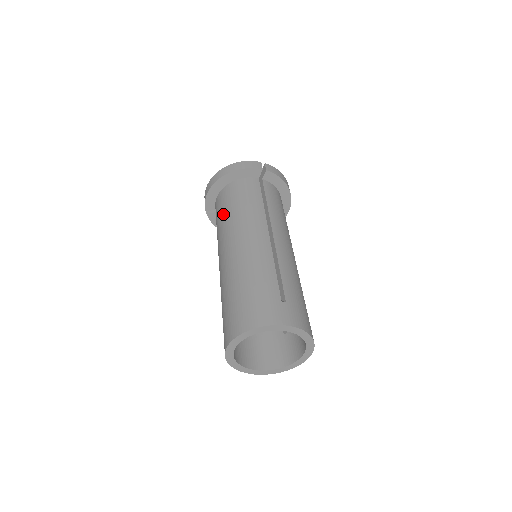
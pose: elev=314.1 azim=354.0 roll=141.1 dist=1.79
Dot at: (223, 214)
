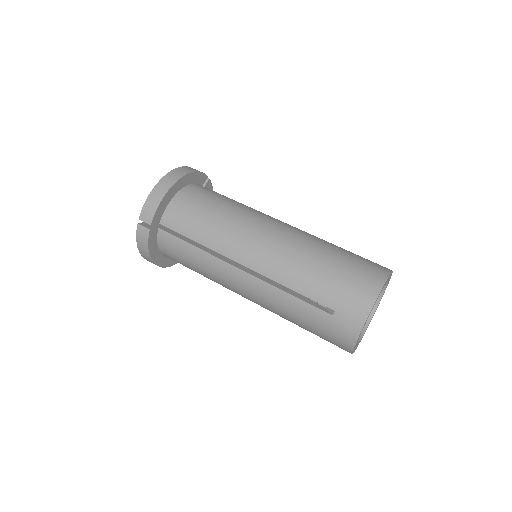
Dot at: (213, 213)
